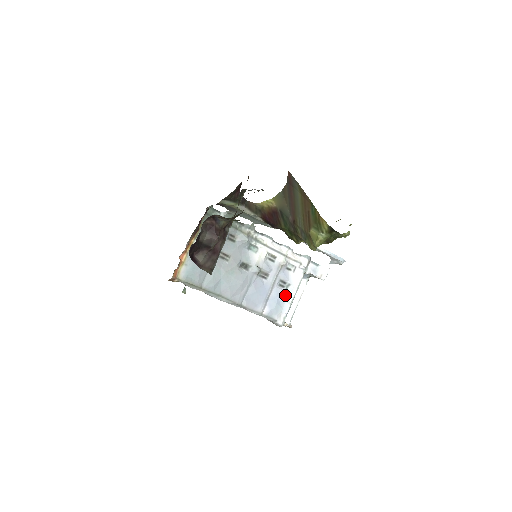
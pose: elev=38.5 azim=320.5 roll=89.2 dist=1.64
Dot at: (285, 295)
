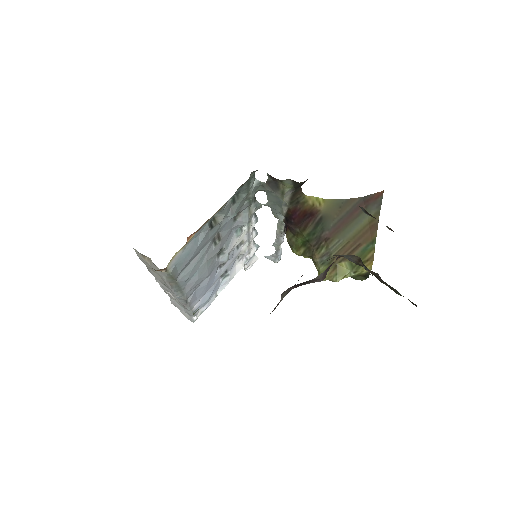
Dot at: (218, 286)
